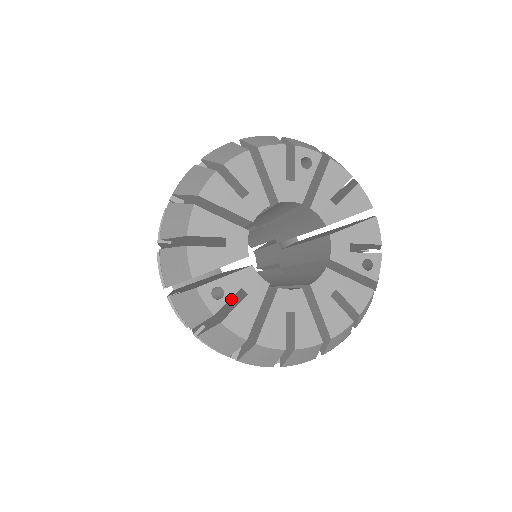
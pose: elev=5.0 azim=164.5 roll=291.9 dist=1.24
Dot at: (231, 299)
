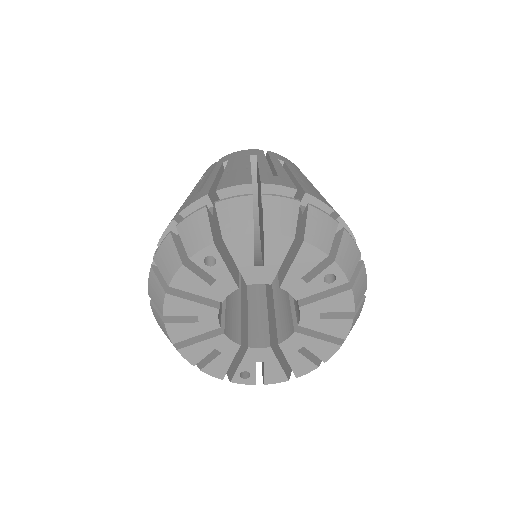
Dot at: occluded
